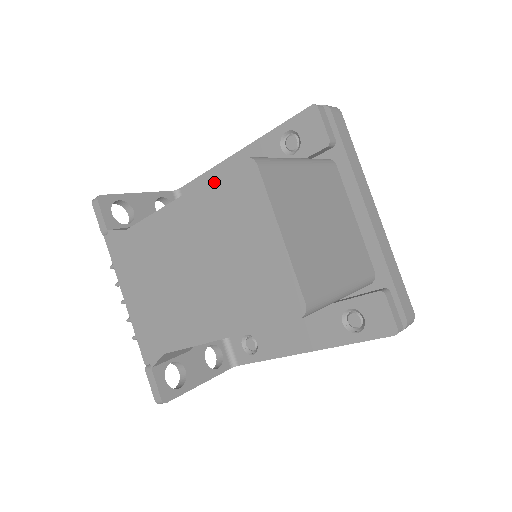
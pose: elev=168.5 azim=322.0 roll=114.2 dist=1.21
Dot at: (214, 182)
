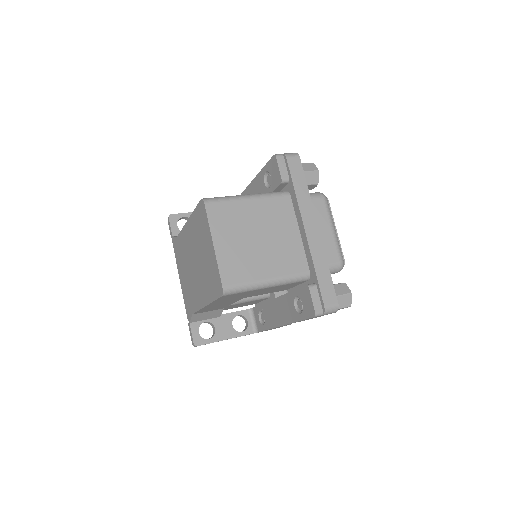
Dot at: (195, 212)
